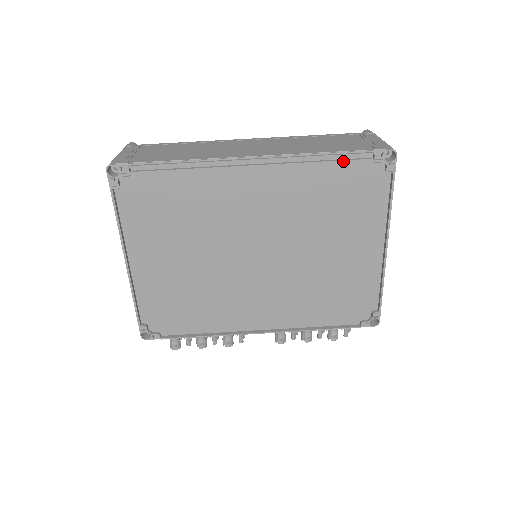
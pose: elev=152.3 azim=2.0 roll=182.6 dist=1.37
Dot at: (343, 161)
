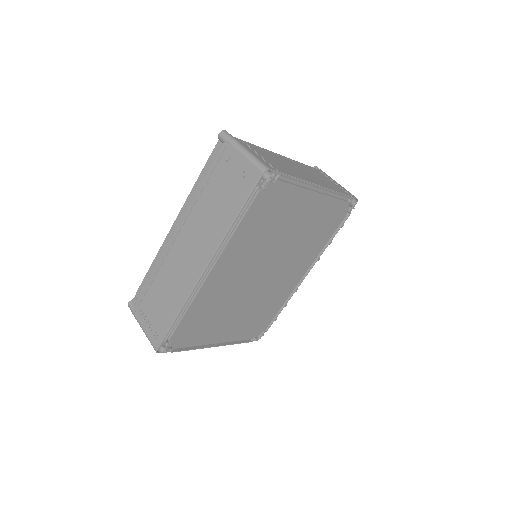
Dot at: (248, 211)
